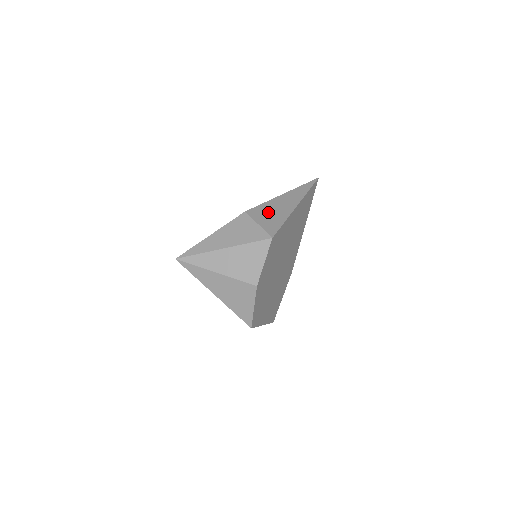
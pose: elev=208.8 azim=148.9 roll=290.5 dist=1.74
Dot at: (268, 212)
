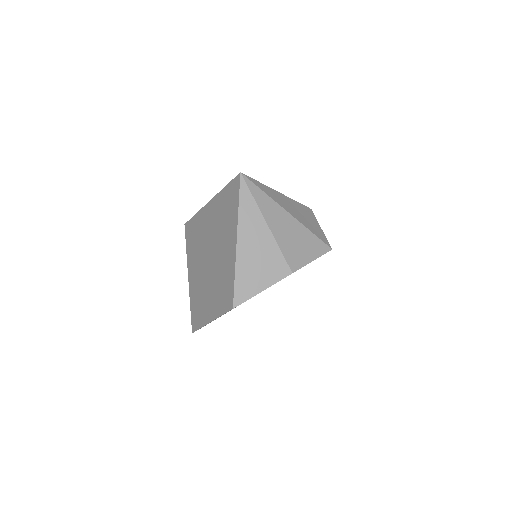
Dot at: occluded
